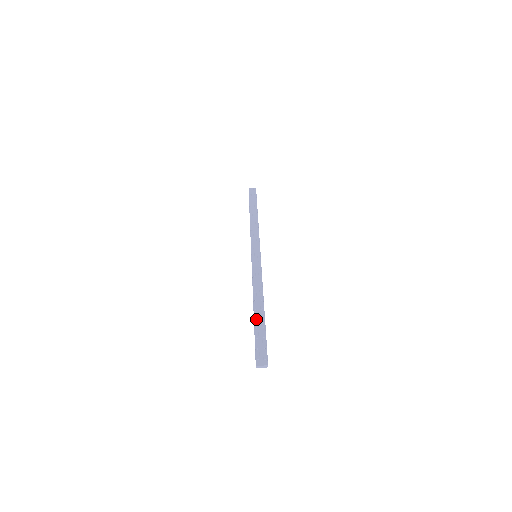
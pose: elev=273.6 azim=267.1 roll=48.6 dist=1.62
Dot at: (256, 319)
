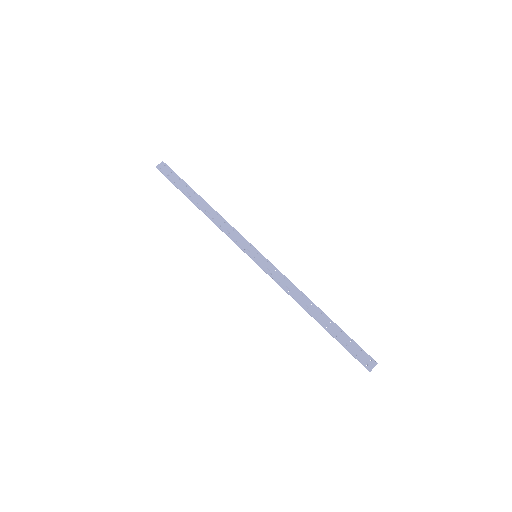
Dot at: (327, 327)
